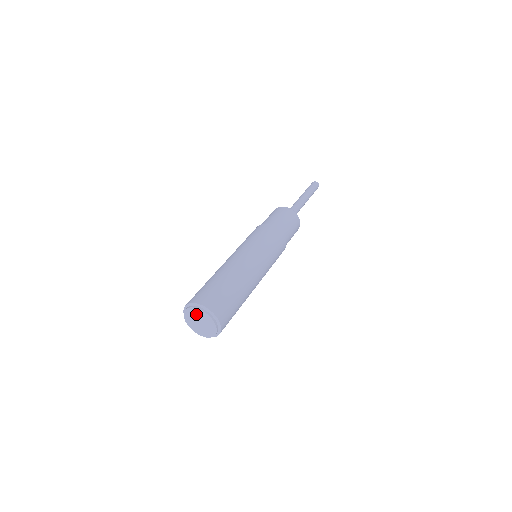
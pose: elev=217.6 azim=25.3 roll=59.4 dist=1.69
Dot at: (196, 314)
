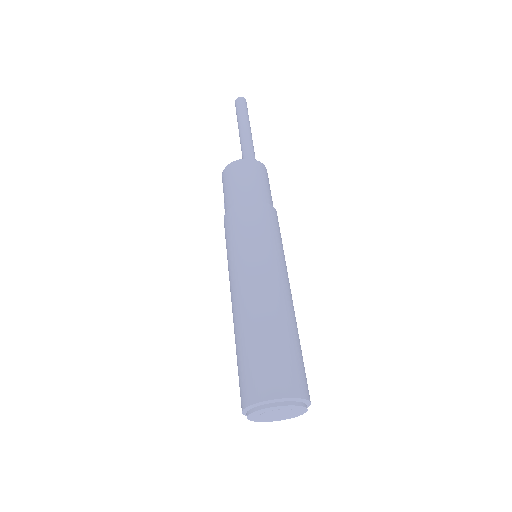
Dot at: (284, 409)
